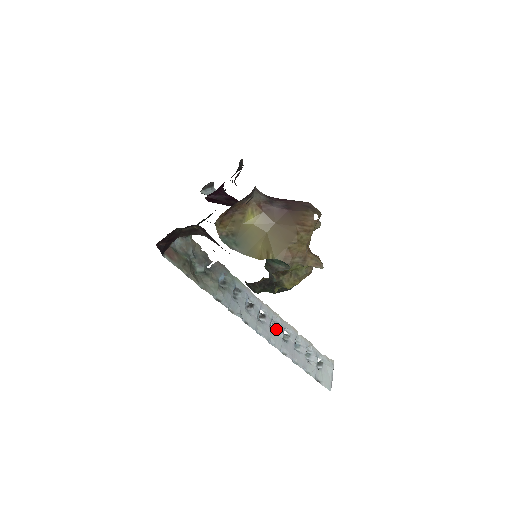
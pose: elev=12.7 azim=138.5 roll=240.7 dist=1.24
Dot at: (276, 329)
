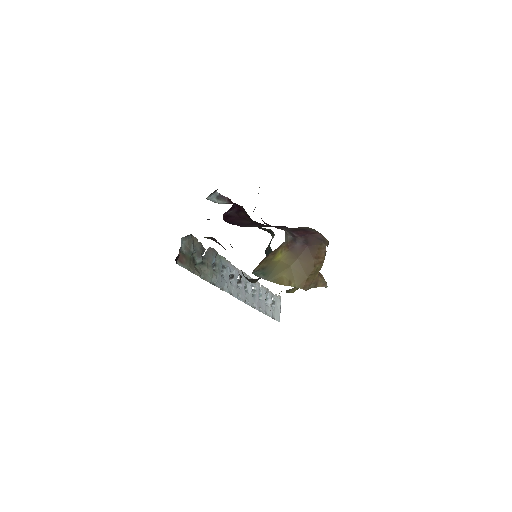
Dot at: (248, 288)
